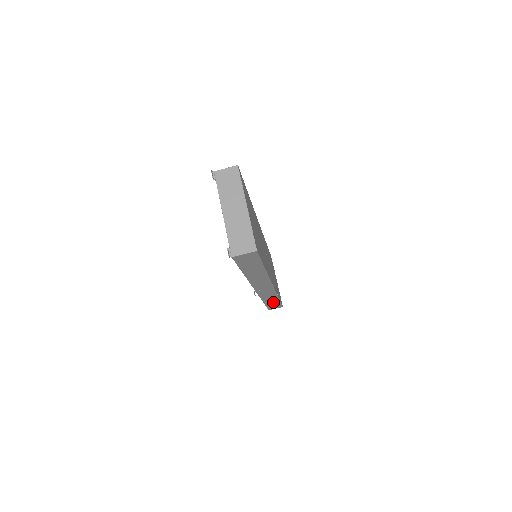
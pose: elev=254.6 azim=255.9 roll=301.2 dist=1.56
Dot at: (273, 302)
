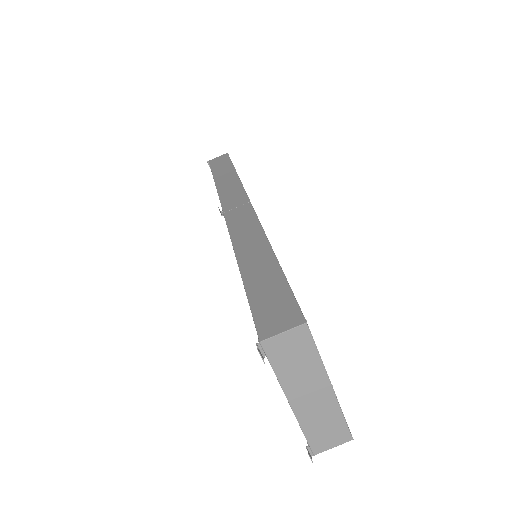
Dot at: occluded
